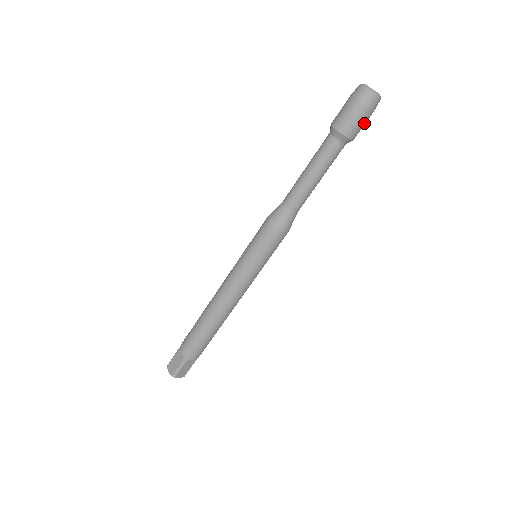
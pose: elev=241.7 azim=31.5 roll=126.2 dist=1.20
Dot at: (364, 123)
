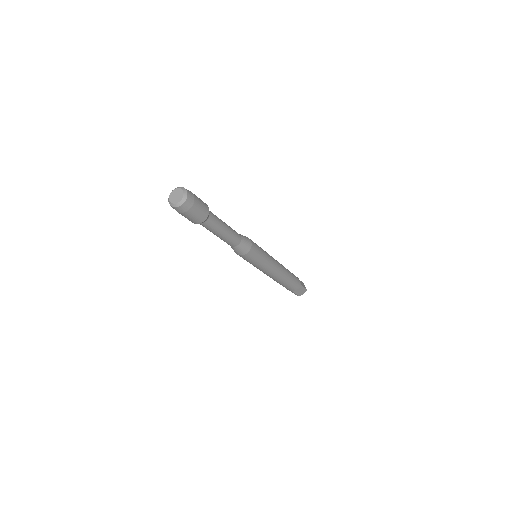
Dot at: (197, 213)
